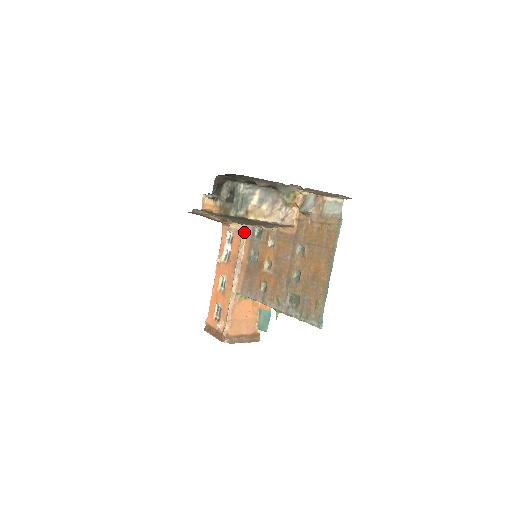
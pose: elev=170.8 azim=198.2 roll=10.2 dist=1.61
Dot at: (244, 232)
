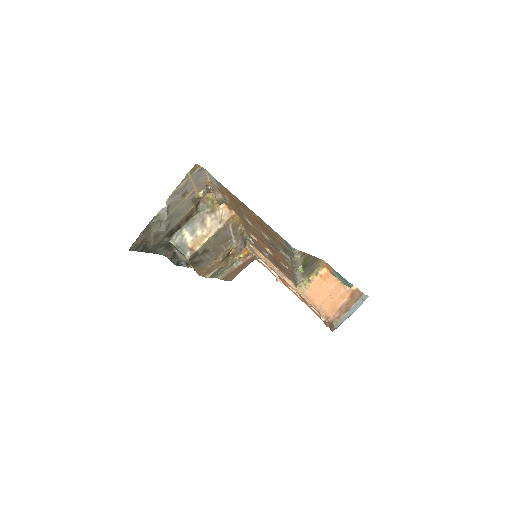
Dot at: (254, 250)
